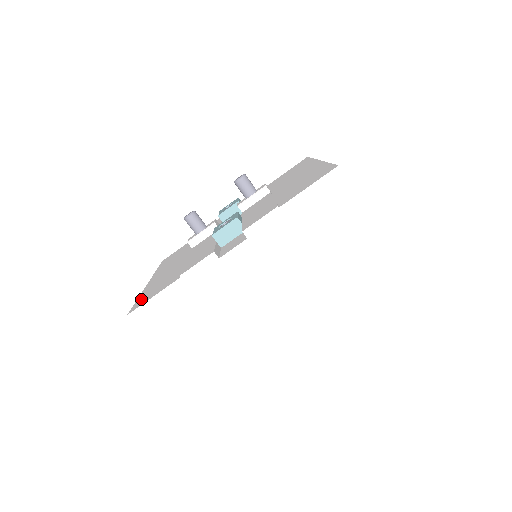
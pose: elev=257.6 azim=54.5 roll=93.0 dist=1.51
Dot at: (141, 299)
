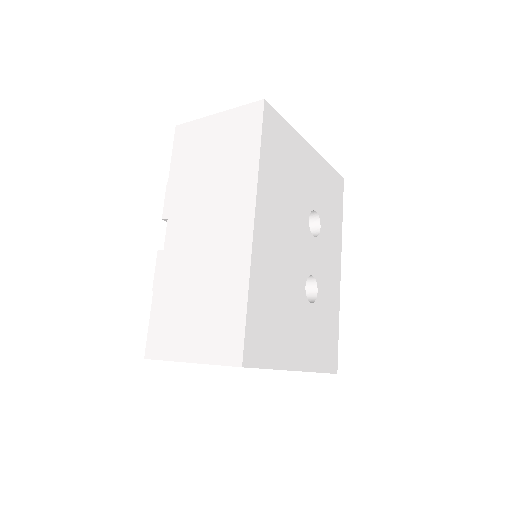
Dot at: occluded
